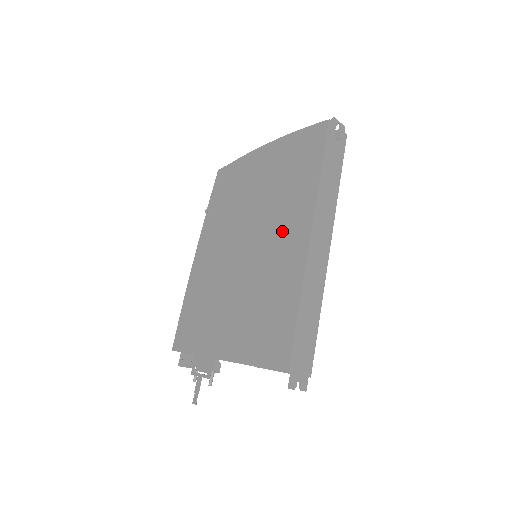
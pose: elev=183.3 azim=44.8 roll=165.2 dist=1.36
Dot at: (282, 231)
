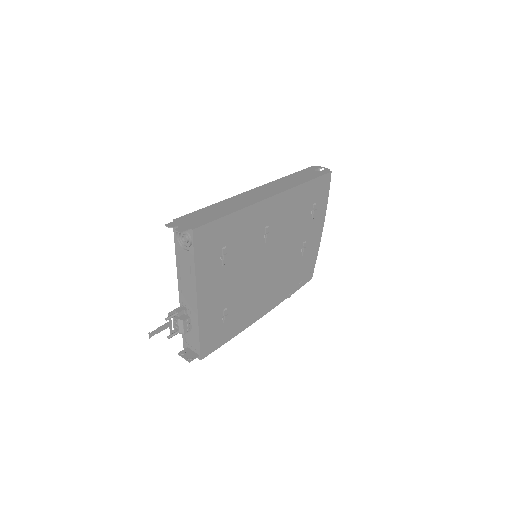
Dot at: occluded
